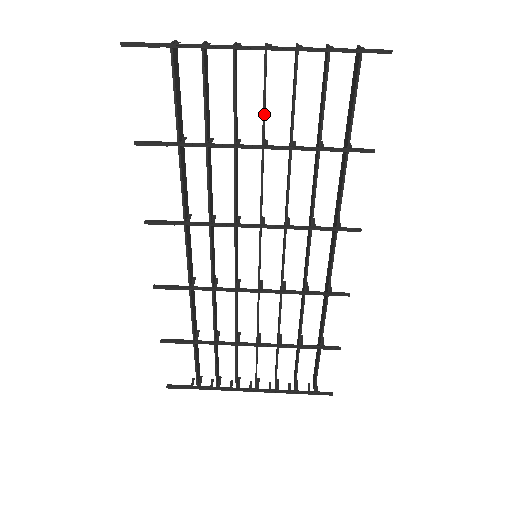
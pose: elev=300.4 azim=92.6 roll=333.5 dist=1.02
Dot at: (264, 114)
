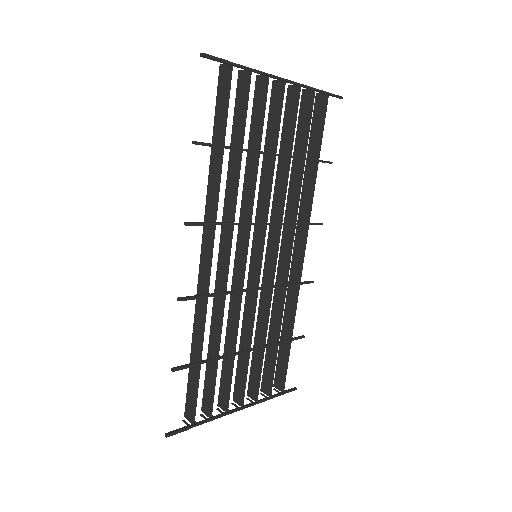
Dot at: (279, 129)
